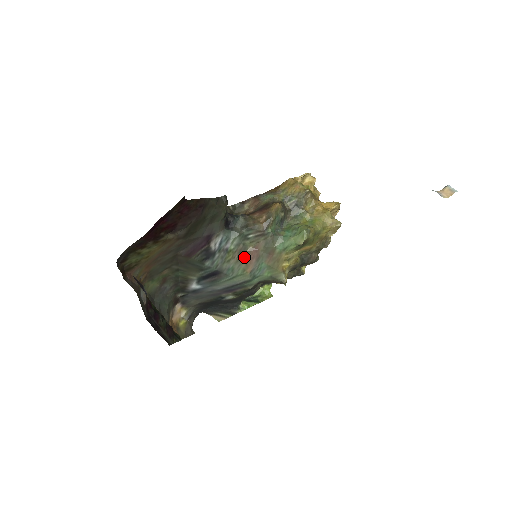
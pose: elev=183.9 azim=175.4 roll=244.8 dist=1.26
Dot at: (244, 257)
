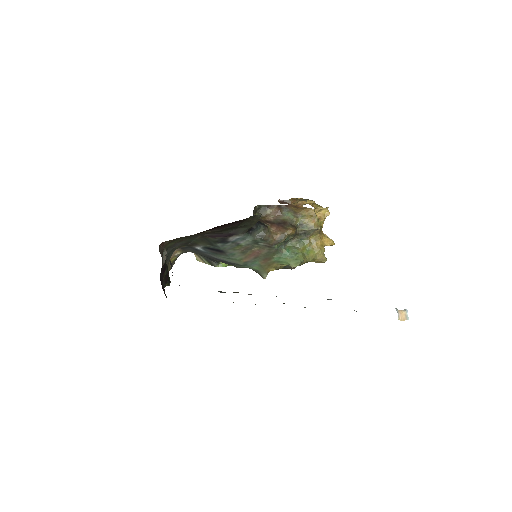
Dot at: (247, 252)
